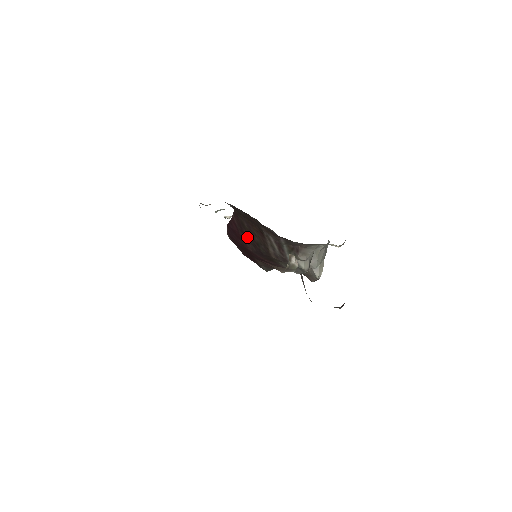
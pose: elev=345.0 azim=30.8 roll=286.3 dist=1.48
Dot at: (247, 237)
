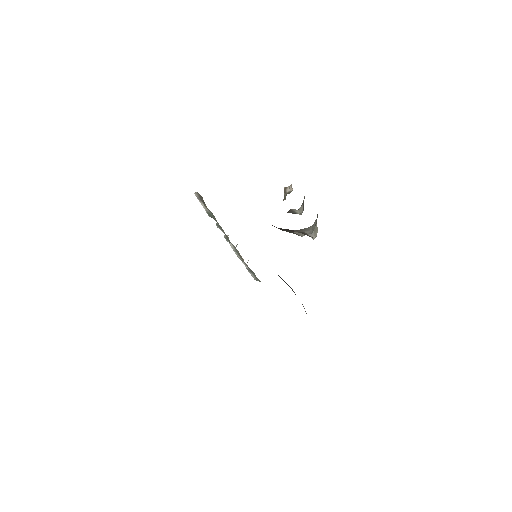
Dot at: occluded
